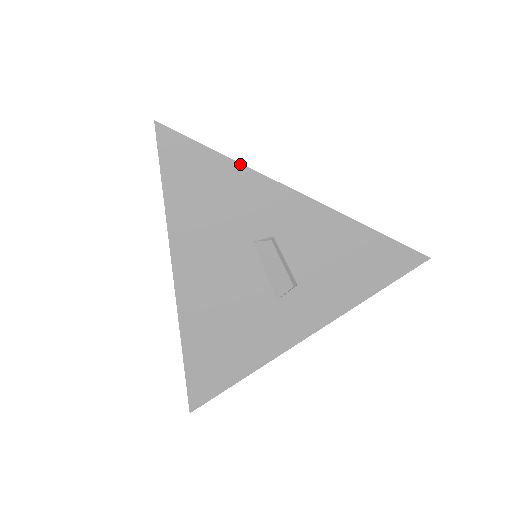
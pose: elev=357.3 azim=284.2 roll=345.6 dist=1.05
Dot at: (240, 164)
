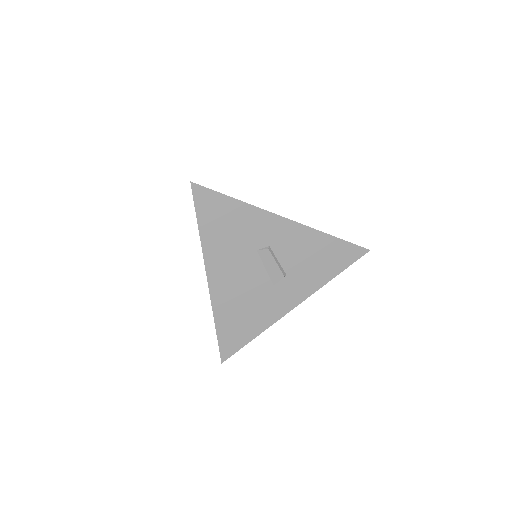
Dot at: (246, 203)
